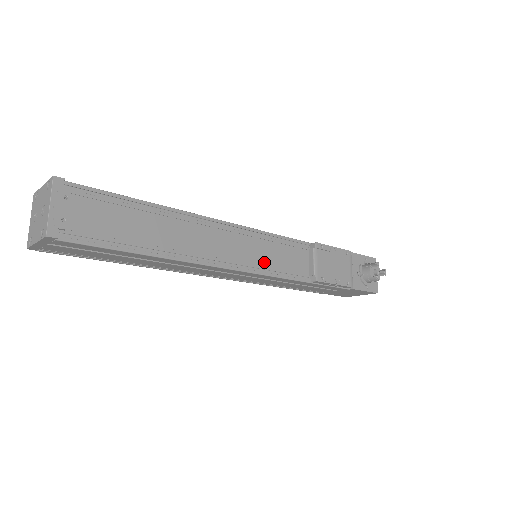
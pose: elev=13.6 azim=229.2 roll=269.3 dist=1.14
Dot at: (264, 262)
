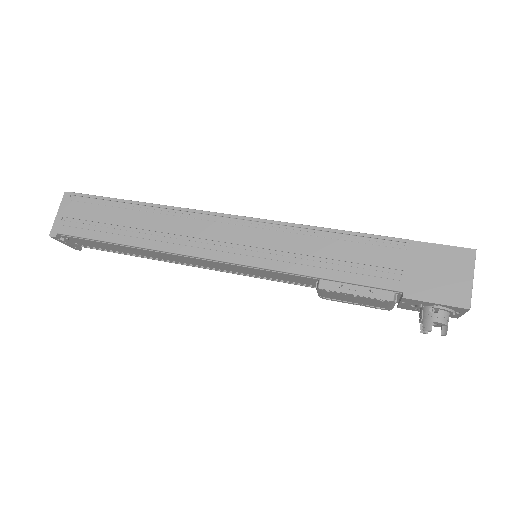
Dot at: (252, 274)
